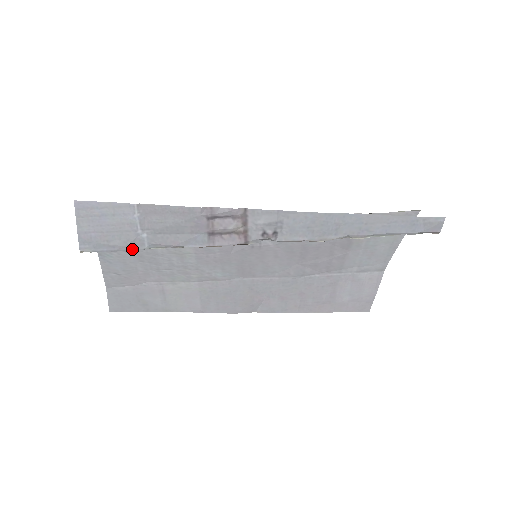
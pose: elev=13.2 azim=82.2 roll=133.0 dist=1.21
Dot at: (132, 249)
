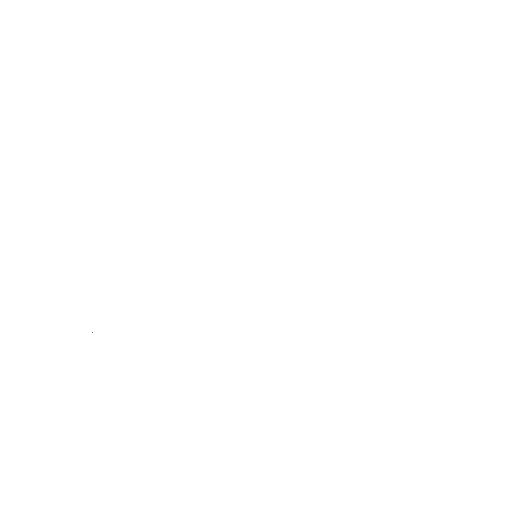
Dot at: occluded
